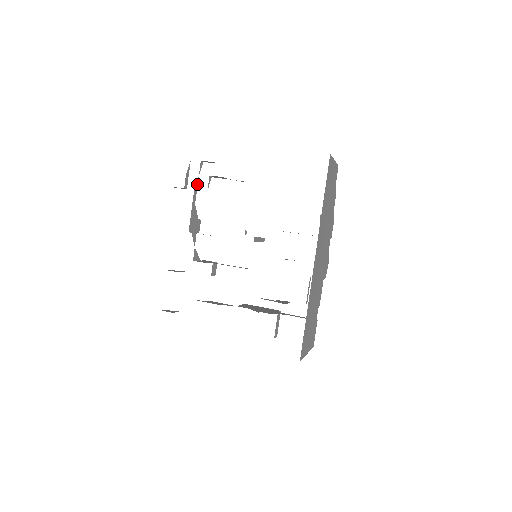
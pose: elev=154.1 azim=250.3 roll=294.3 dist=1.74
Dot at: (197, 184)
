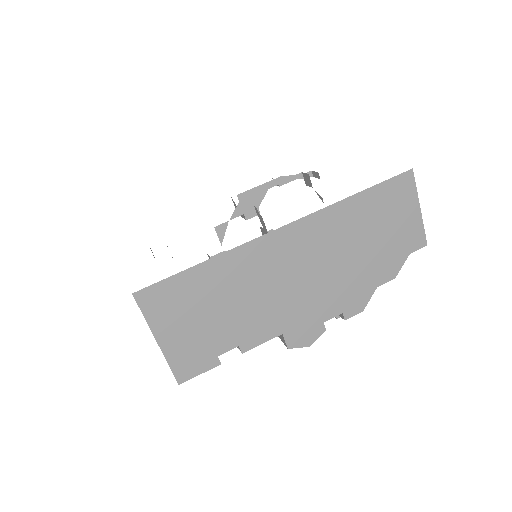
Dot at: occluded
